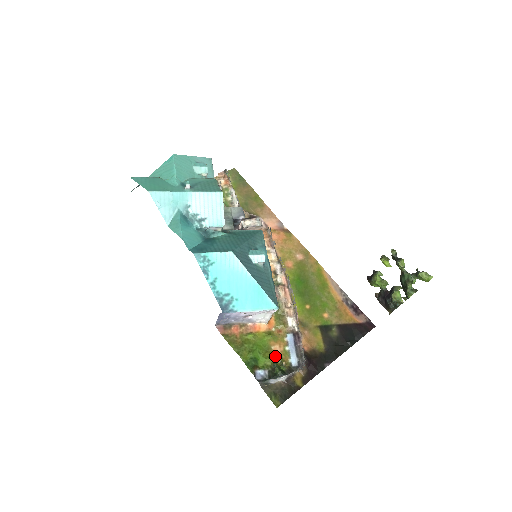
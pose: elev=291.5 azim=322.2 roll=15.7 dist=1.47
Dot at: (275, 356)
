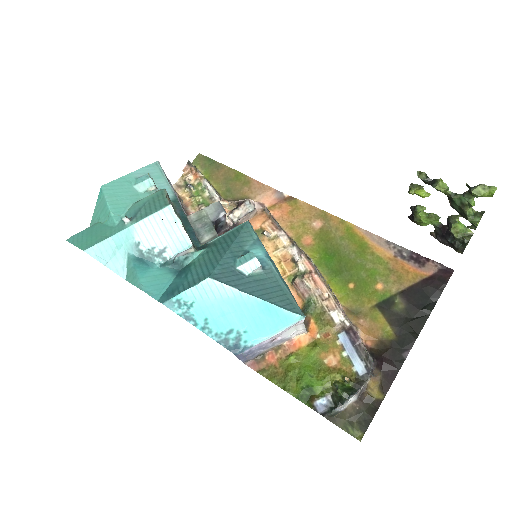
Dot at: (332, 372)
